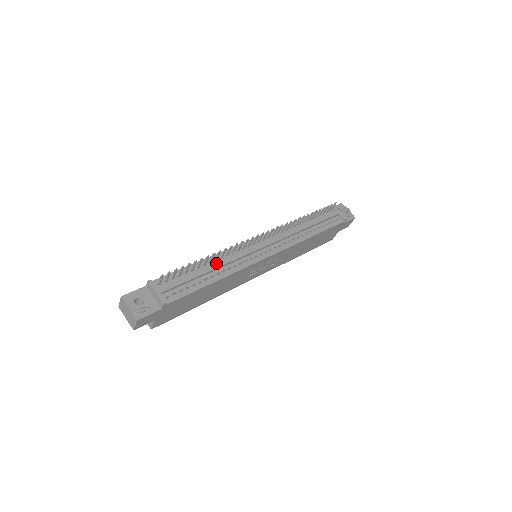
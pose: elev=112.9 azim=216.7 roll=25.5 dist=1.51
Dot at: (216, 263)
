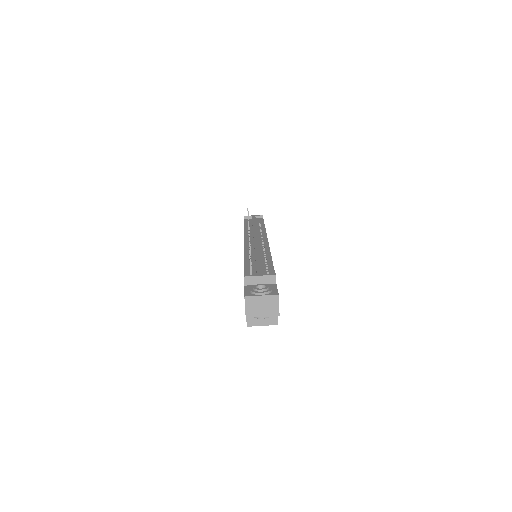
Dot at: (255, 253)
